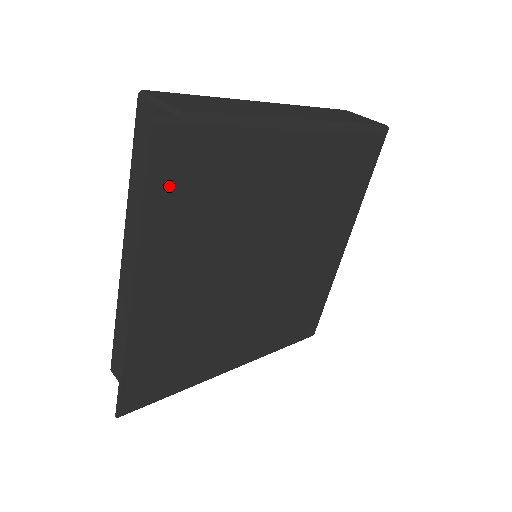
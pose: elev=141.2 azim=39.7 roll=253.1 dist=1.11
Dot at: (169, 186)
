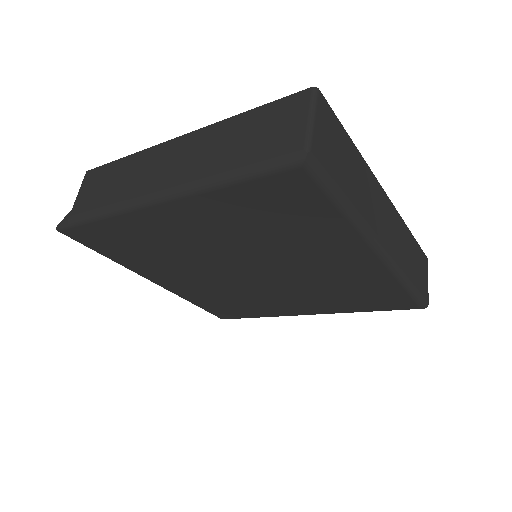
Dot at: (106, 248)
